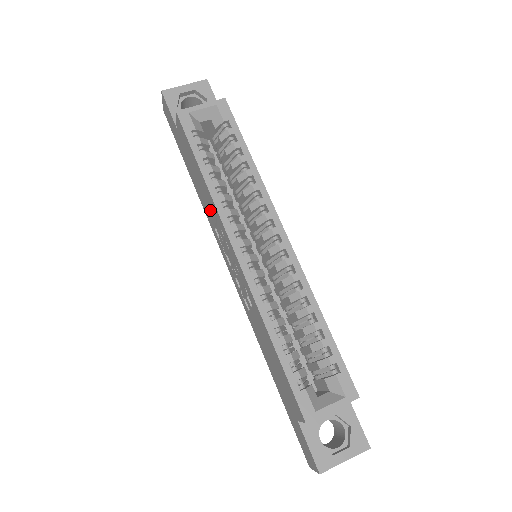
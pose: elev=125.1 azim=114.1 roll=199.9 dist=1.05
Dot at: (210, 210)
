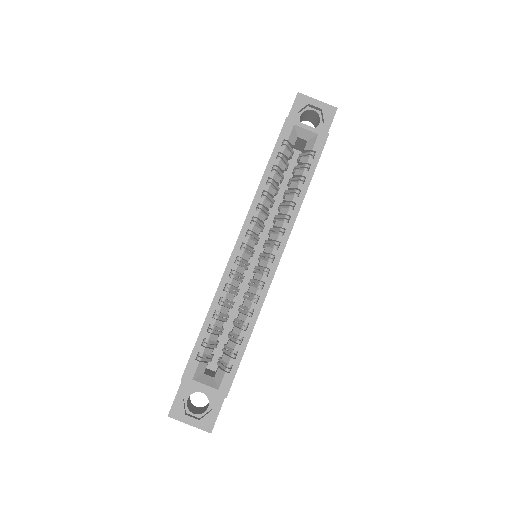
Dot at: occluded
